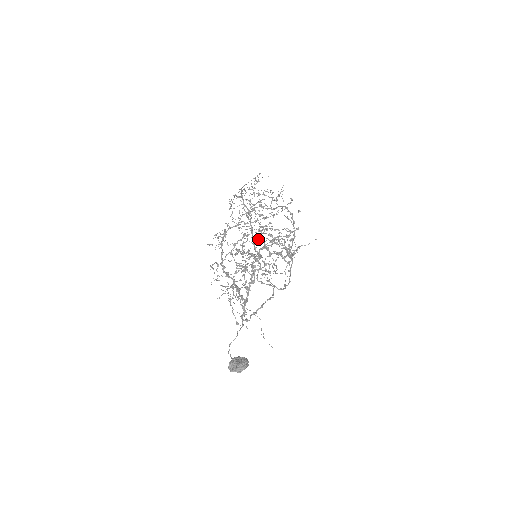
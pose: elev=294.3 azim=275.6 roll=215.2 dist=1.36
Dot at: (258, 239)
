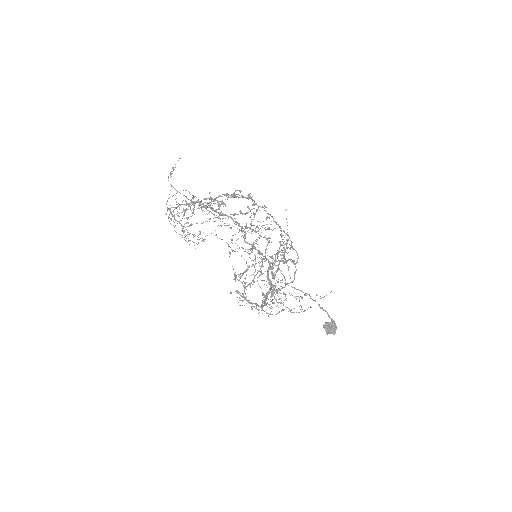
Dot at: occluded
